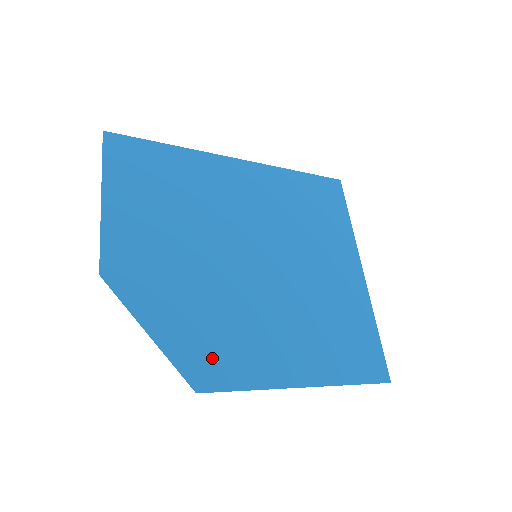
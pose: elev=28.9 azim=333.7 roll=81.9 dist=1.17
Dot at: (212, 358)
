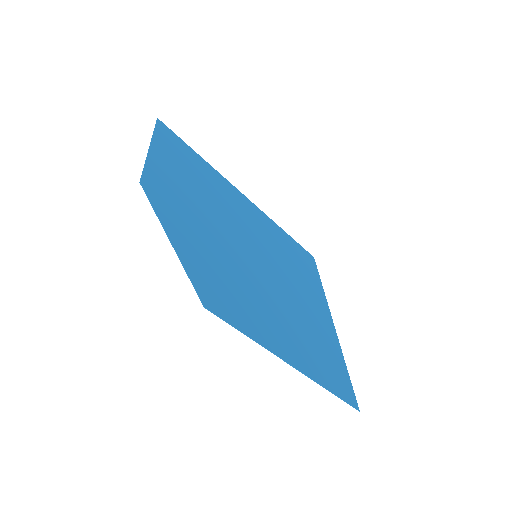
Dot at: (219, 293)
